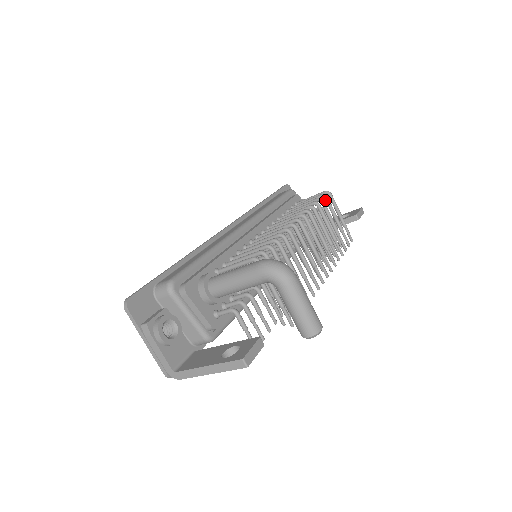
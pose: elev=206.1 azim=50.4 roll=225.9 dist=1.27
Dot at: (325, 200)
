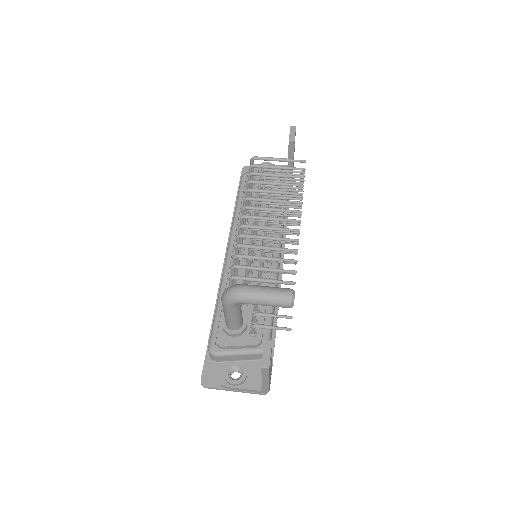
Dot at: occluded
